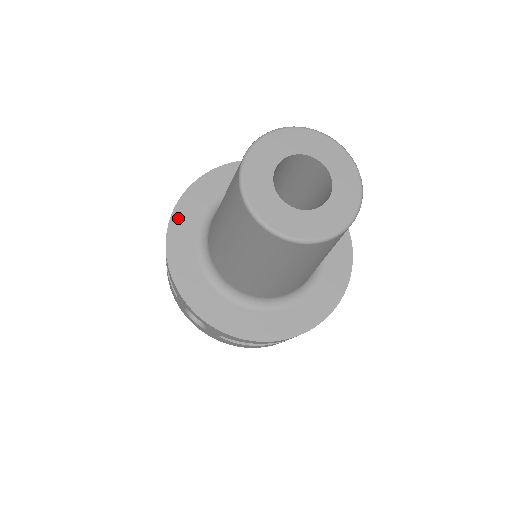
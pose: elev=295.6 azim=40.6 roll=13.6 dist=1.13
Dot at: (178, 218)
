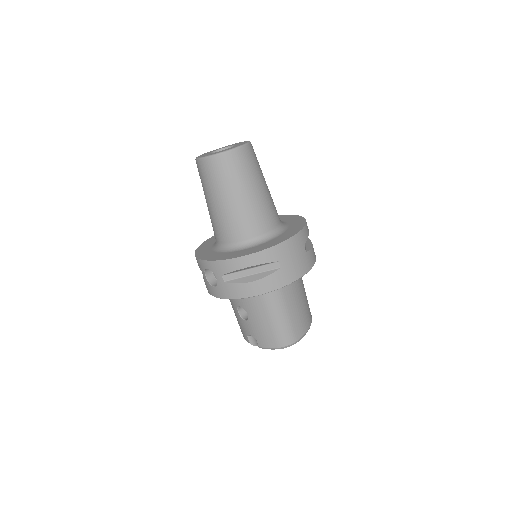
Dot at: (205, 243)
